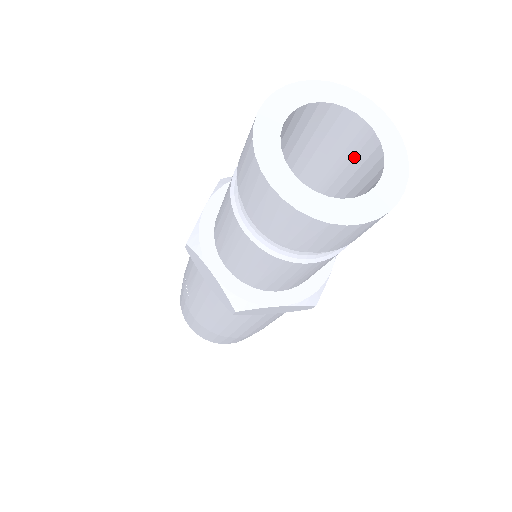
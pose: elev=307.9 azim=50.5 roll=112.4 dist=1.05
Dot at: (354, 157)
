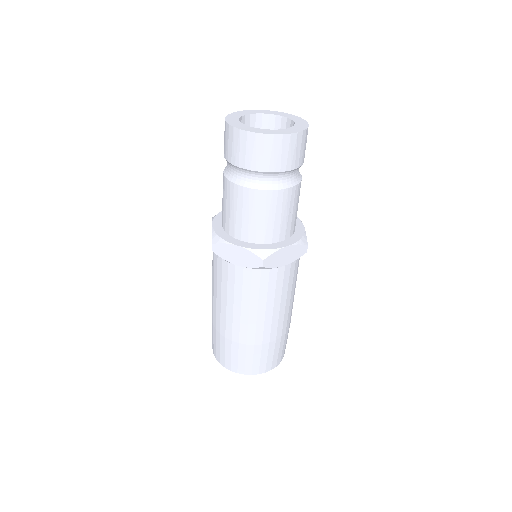
Dot at: occluded
